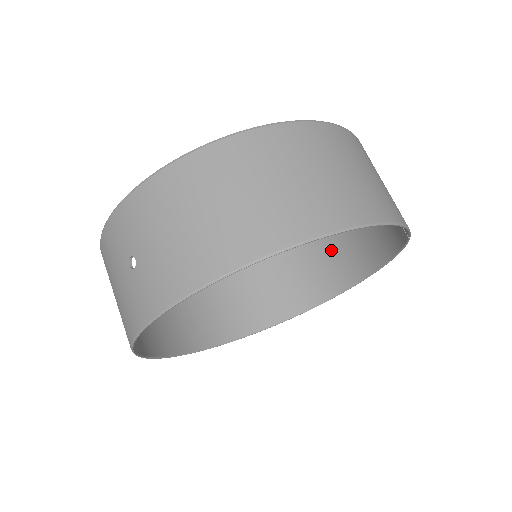
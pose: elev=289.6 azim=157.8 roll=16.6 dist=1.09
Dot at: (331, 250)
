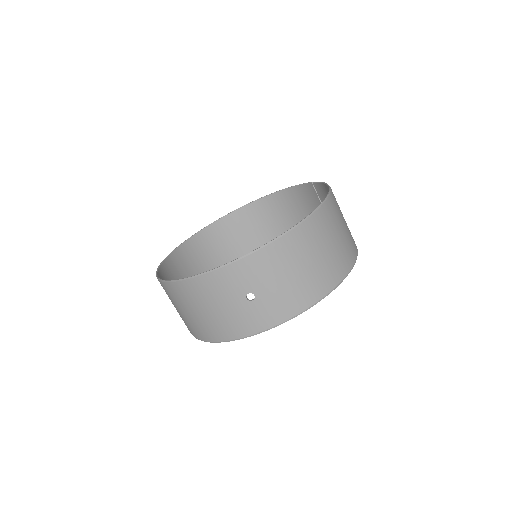
Dot at: (259, 228)
